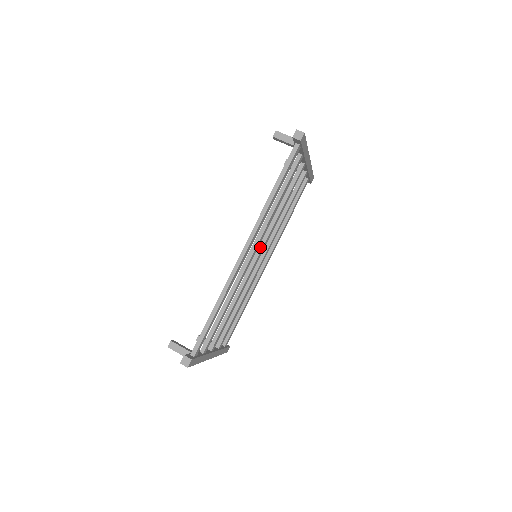
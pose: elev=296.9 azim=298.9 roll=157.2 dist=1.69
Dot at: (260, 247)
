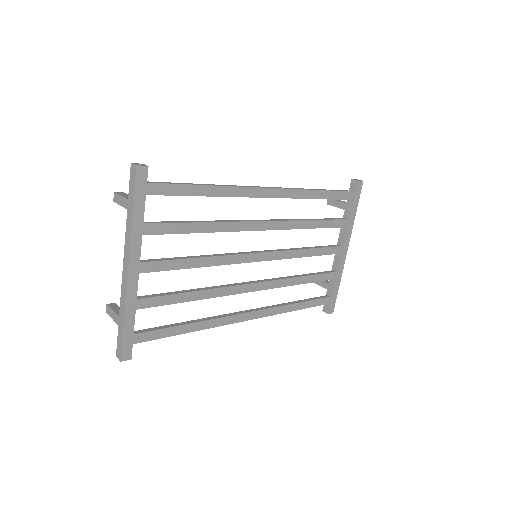
Dot at: (266, 251)
